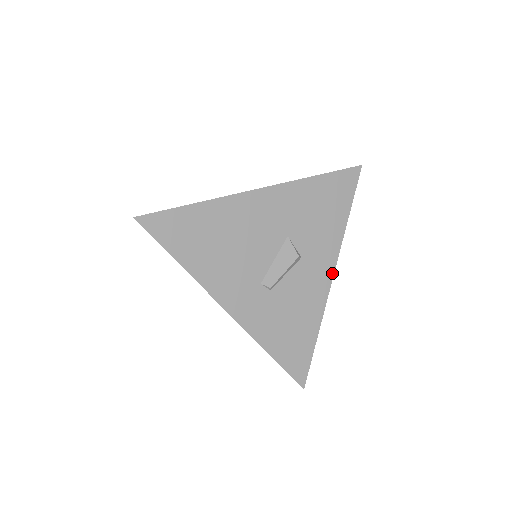
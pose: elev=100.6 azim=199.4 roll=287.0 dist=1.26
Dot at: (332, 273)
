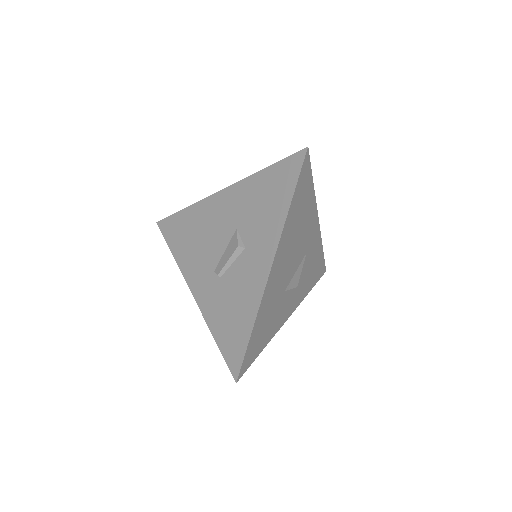
Dot at: (271, 264)
